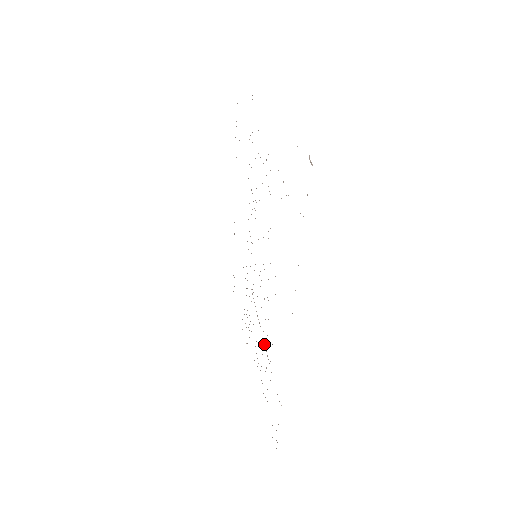
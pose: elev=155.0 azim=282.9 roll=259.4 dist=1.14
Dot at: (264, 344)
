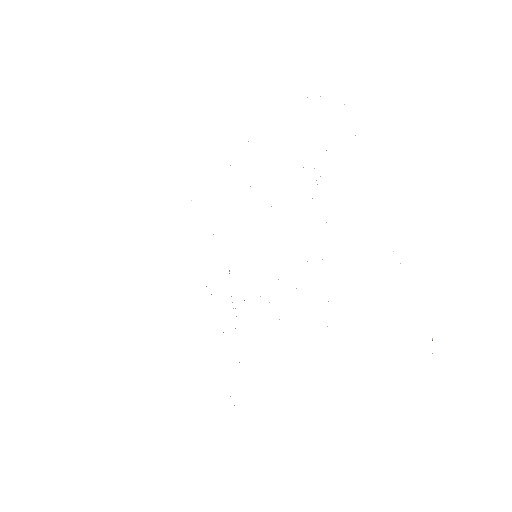
Dot at: occluded
